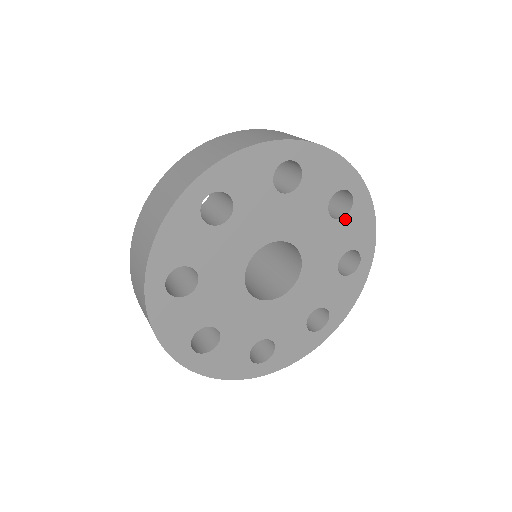
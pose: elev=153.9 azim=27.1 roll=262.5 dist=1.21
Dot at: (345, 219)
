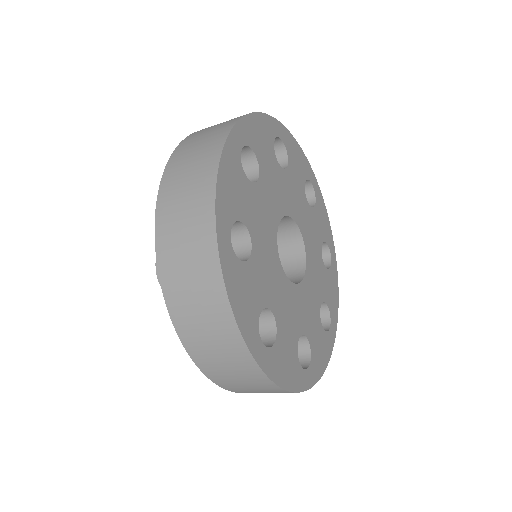
Dot at: (315, 209)
